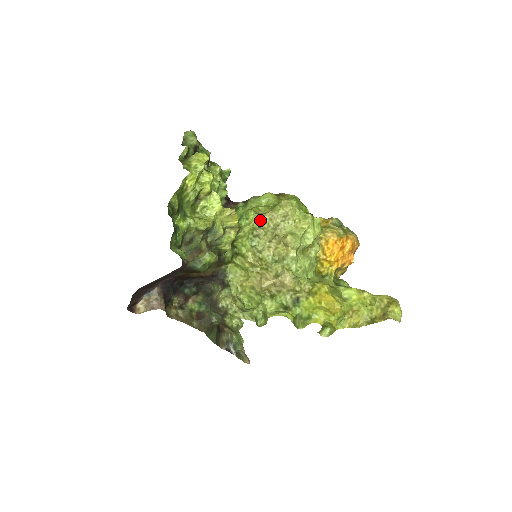
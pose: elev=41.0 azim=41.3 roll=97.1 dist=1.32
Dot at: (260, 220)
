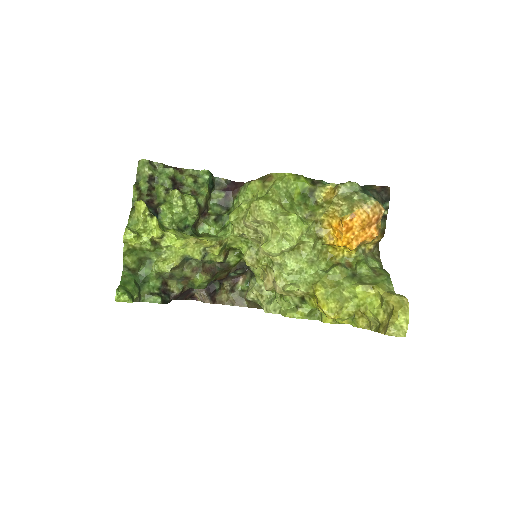
Dot at: (238, 228)
